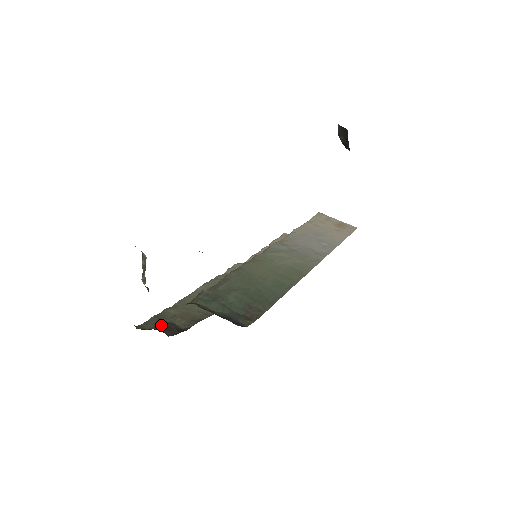
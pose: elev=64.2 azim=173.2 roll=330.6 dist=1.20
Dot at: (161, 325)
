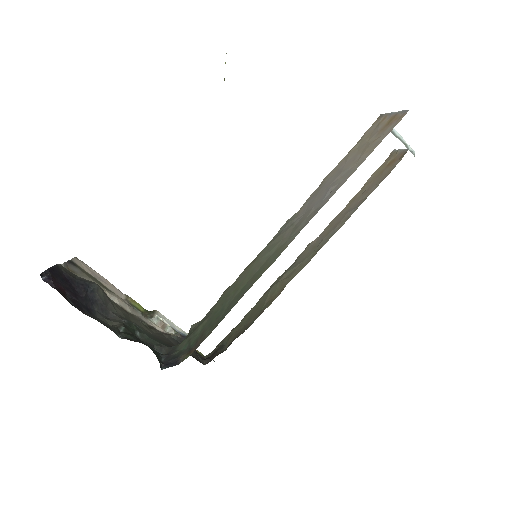
Dot at: (215, 351)
